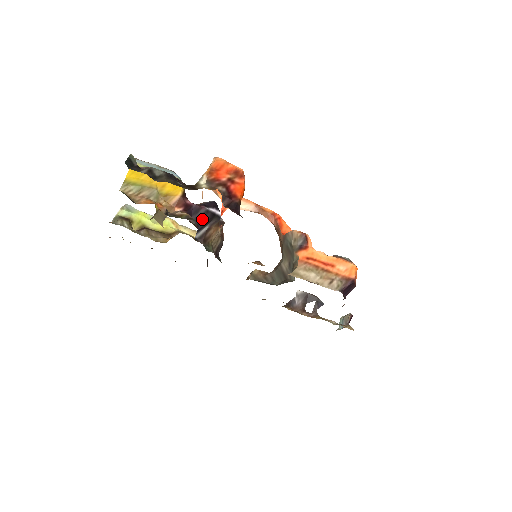
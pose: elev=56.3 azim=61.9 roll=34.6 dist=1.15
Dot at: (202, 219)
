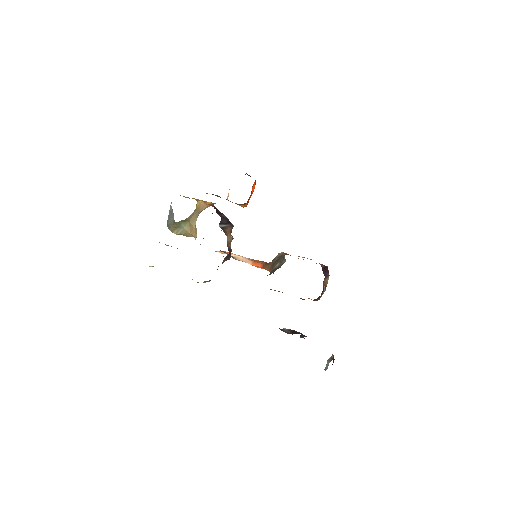
Dot at: (223, 219)
